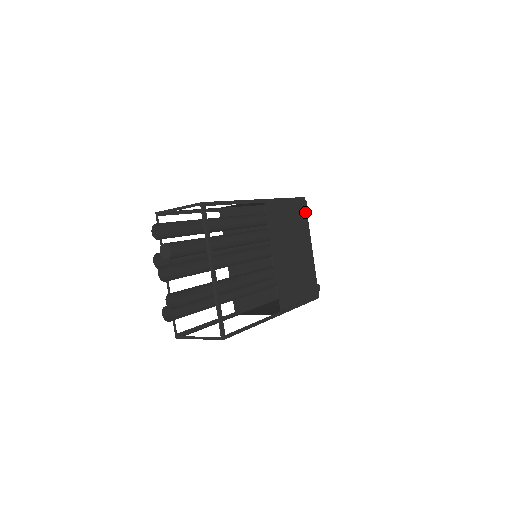
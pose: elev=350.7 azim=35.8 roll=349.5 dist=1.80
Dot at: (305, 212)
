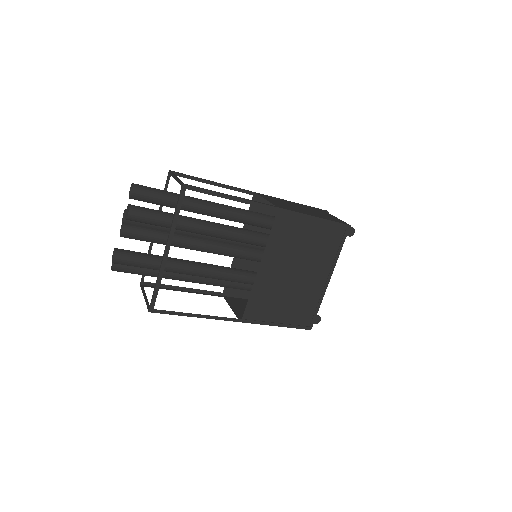
Dot at: (343, 240)
